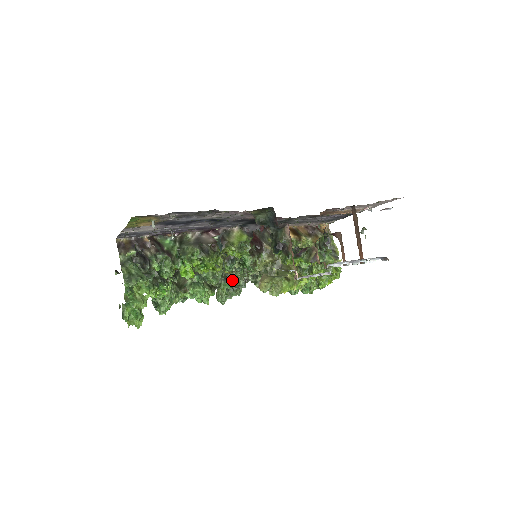
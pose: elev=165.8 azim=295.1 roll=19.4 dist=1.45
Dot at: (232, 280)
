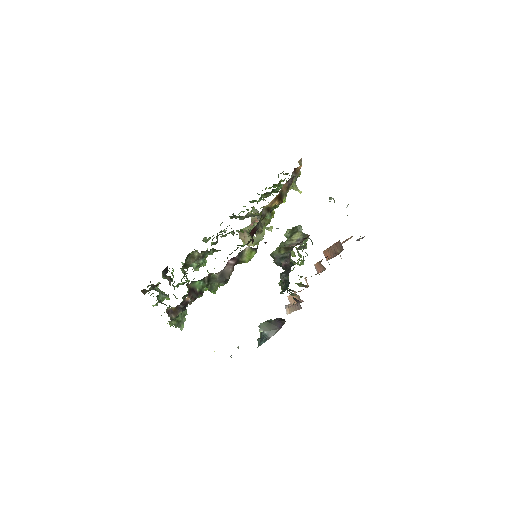
Dot at: occluded
